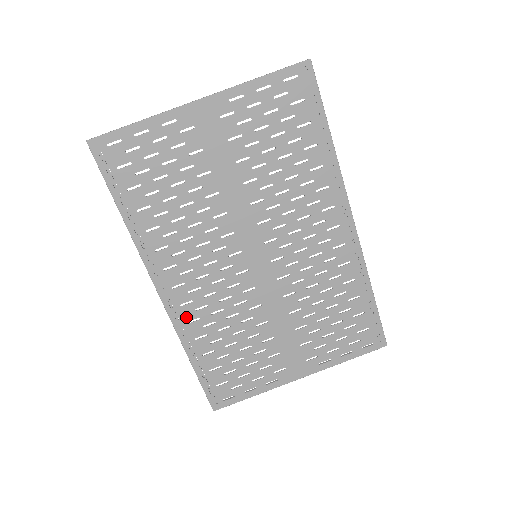
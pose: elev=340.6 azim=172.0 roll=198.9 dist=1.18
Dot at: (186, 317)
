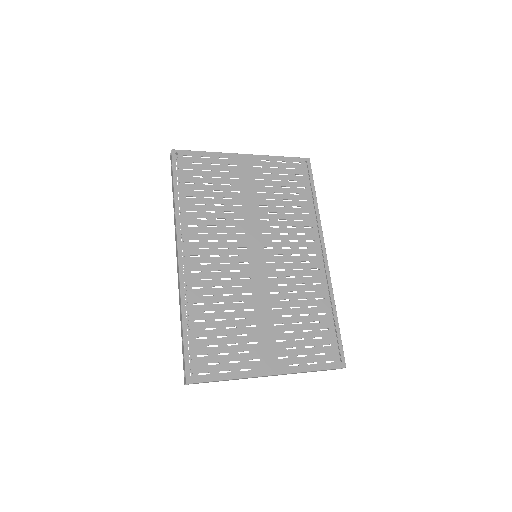
Dot at: (192, 283)
